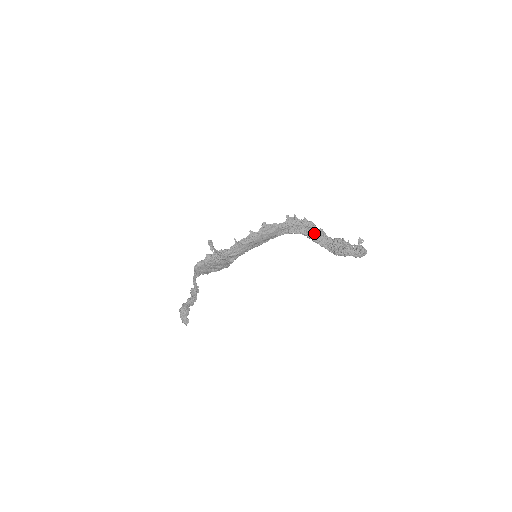
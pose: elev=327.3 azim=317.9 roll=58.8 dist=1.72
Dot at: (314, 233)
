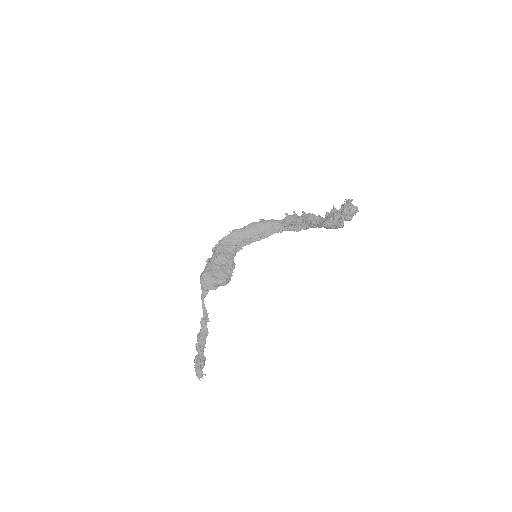
Dot at: (308, 215)
